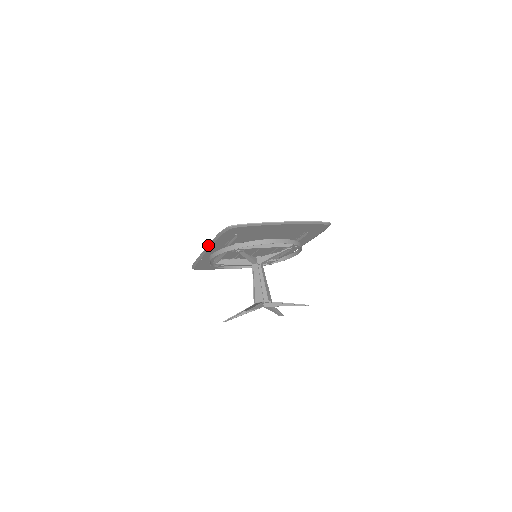
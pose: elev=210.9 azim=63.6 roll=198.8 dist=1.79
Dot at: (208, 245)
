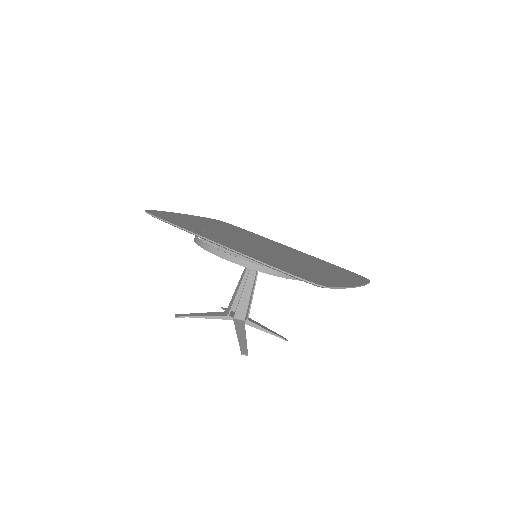
Dot at: (243, 254)
